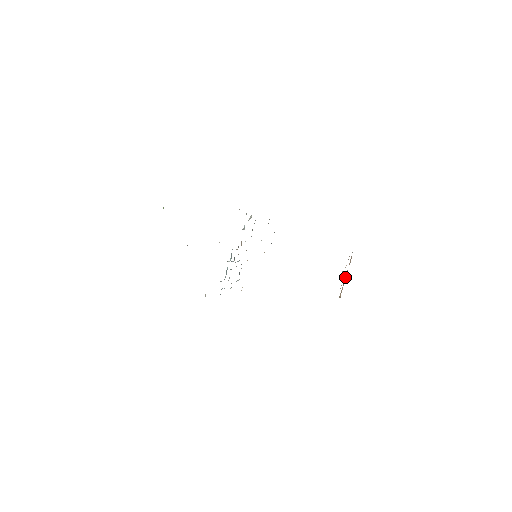
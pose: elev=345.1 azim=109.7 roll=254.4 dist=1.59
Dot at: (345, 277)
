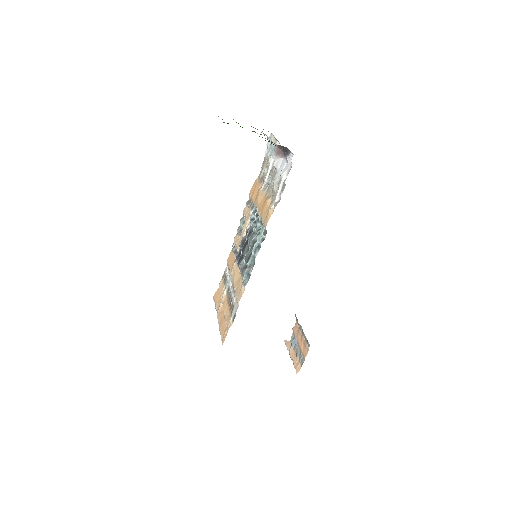
Dot at: (297, 347)
